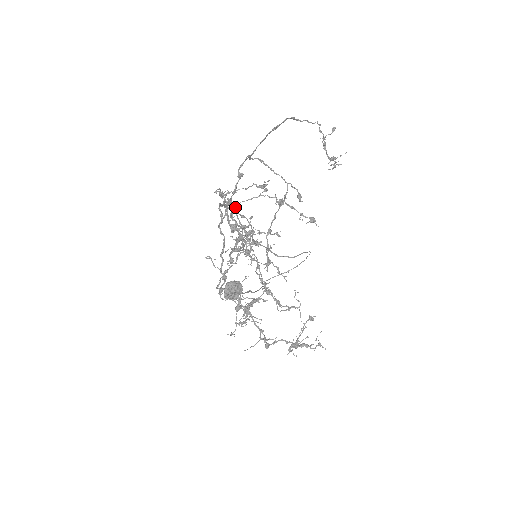
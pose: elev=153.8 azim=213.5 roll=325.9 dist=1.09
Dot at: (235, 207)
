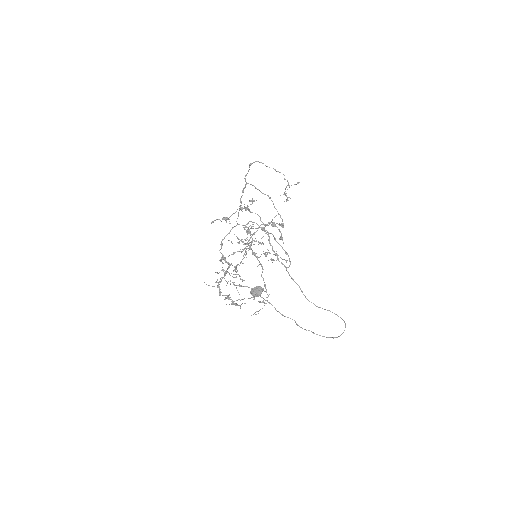
Dot at: occluded
